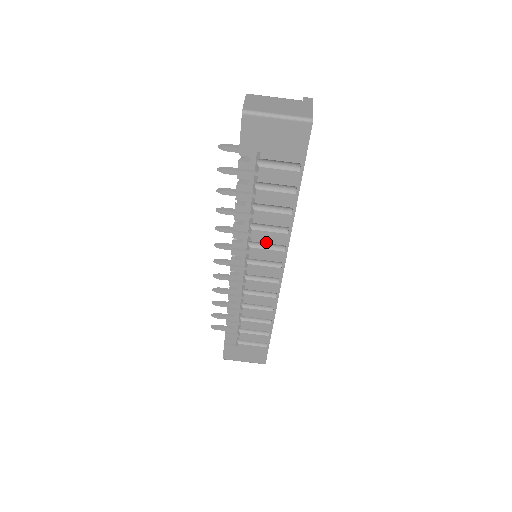
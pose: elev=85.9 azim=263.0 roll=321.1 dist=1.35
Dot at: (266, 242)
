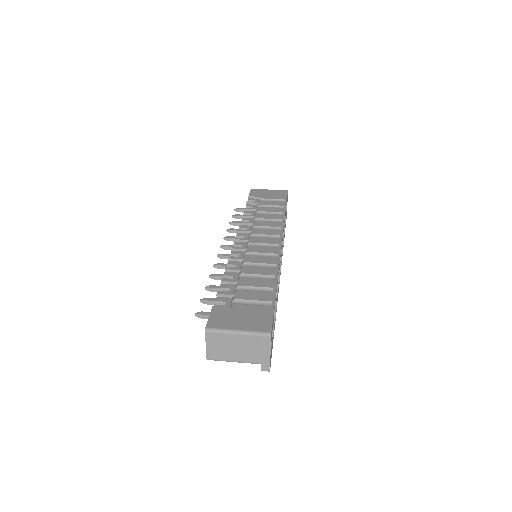
Dot at: (266, 226)
